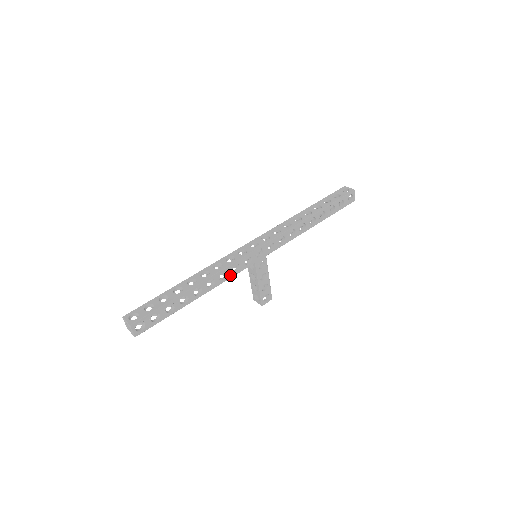
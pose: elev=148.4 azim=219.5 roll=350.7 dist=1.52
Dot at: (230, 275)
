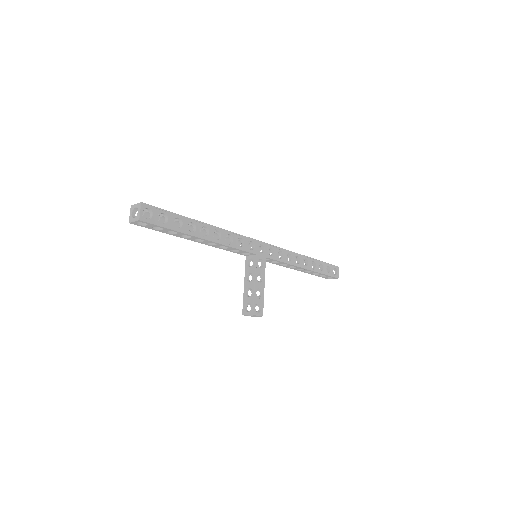
Dot at: (234, 245)
